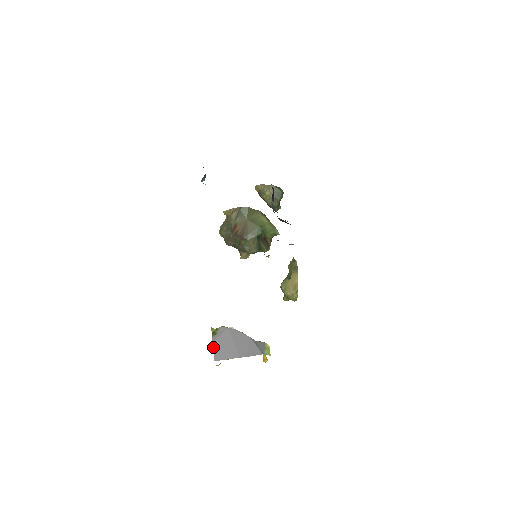
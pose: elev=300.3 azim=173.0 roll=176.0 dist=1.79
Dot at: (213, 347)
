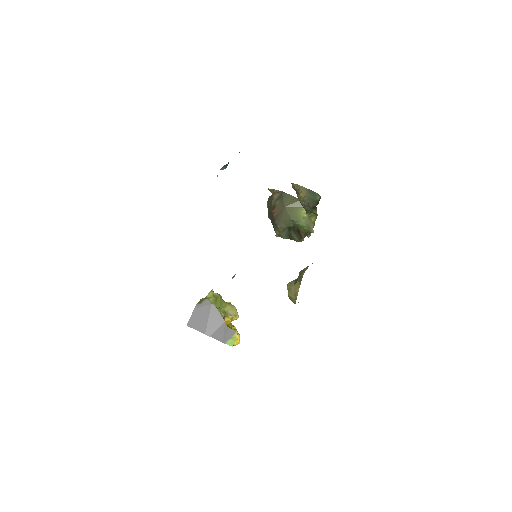
Dot at: (192, 313)
